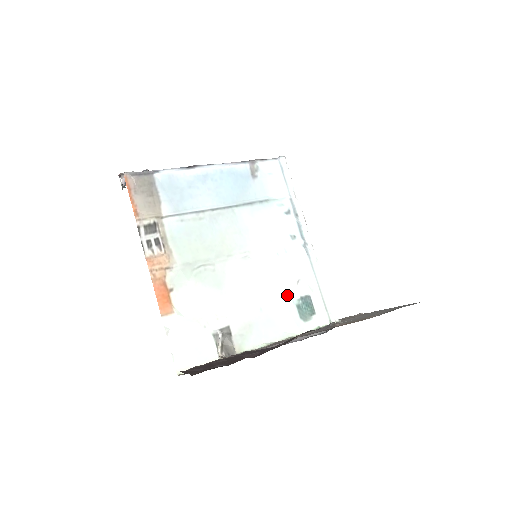
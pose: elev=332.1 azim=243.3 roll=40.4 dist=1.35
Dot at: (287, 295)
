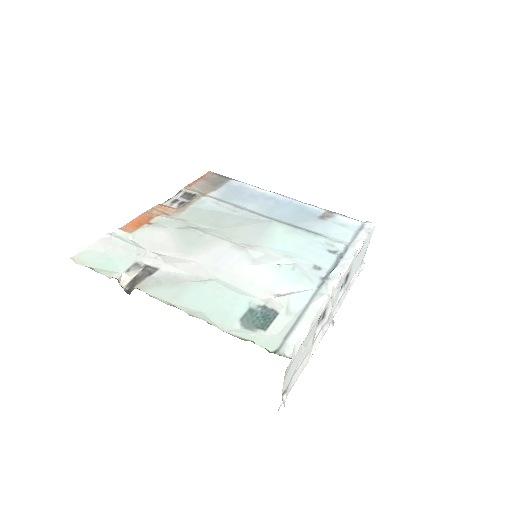
Dot at: (250, 294)
